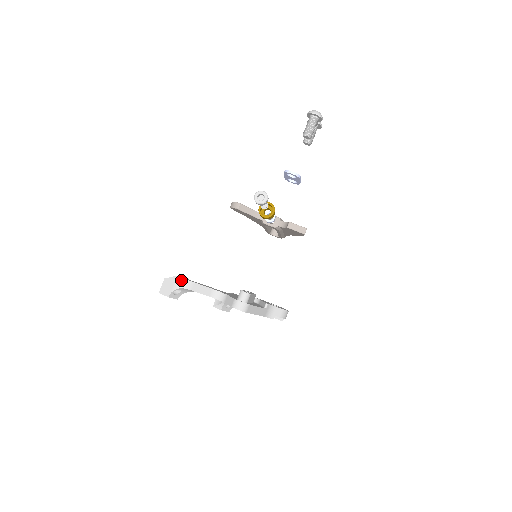
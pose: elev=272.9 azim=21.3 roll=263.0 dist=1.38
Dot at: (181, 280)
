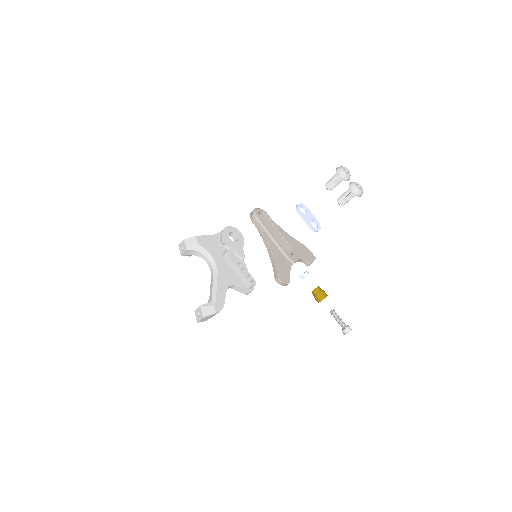
Dot at: occluded
